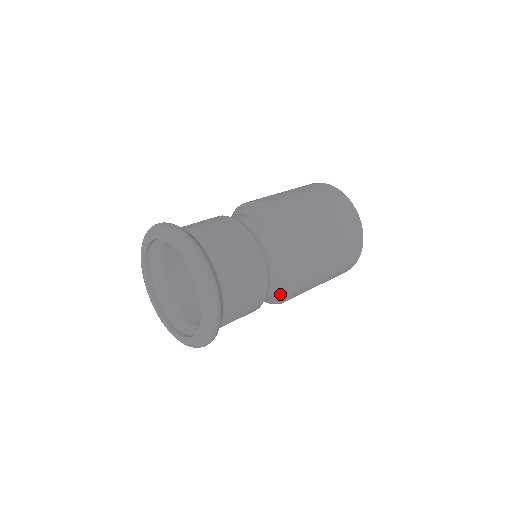
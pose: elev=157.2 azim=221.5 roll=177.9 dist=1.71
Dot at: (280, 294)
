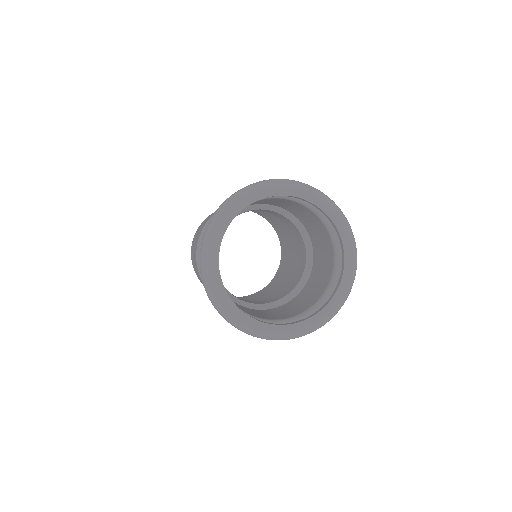
Dot at: occluded
